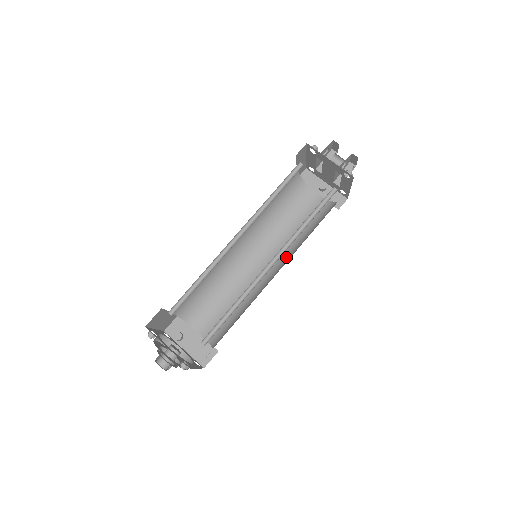
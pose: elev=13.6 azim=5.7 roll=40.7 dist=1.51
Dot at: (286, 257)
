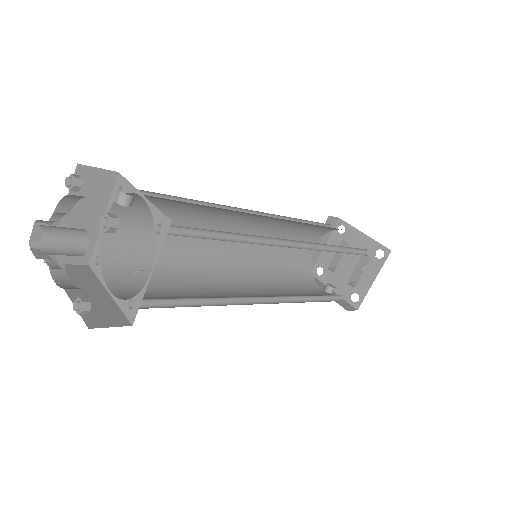
Dot at: occluded
